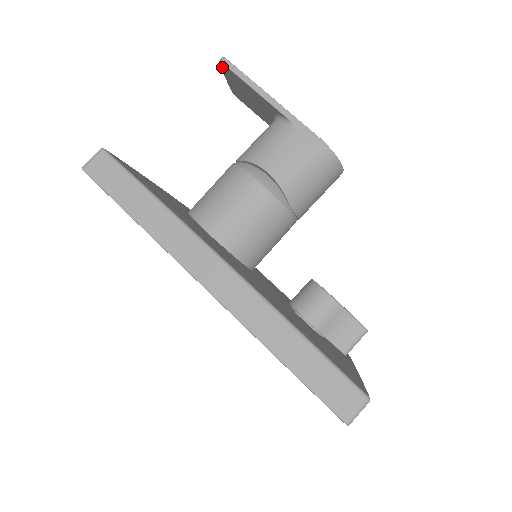
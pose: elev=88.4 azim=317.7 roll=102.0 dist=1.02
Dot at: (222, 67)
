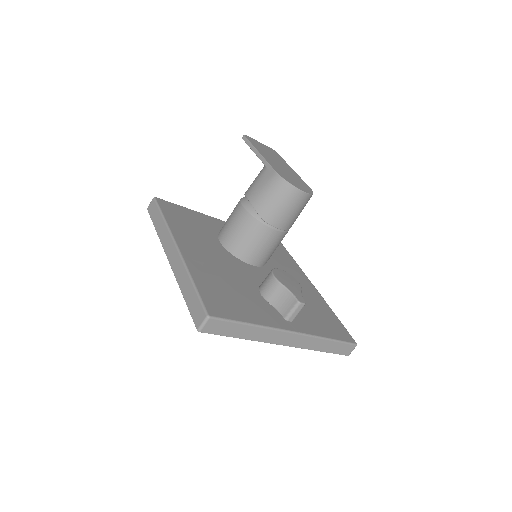
Dot at: occluded
